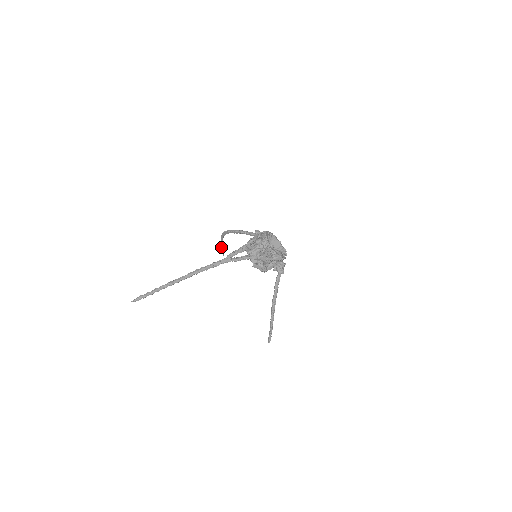
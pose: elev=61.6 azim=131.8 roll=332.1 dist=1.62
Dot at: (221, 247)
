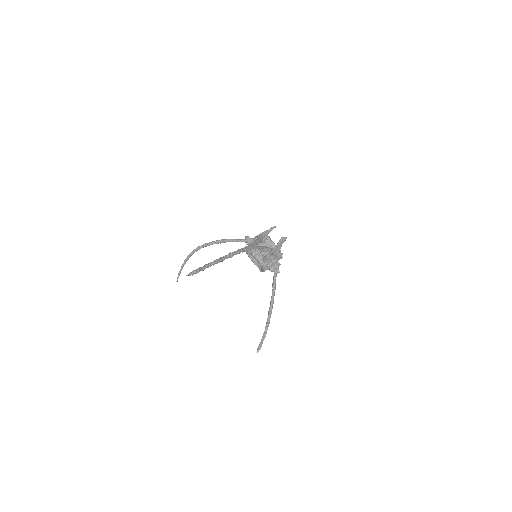
Dot at: (180, 270)
